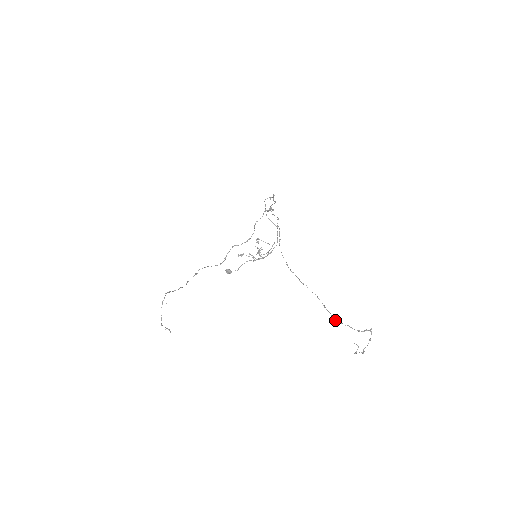
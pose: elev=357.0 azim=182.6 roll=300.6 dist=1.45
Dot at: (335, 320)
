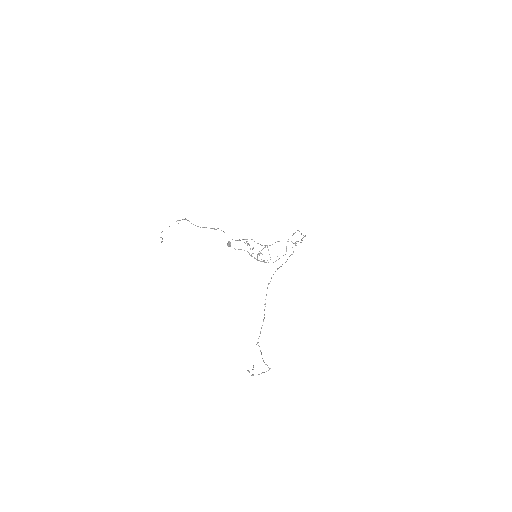
Dot at: occluded
